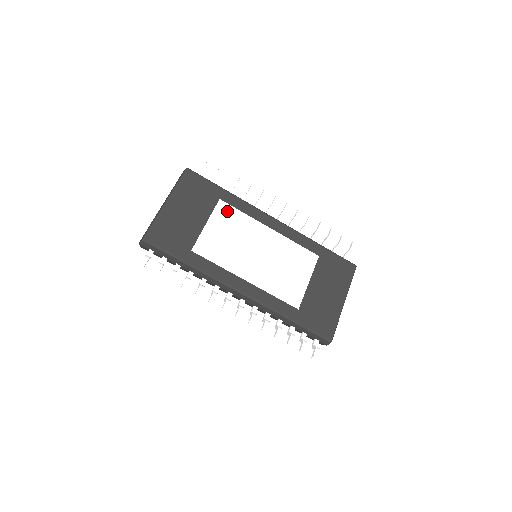
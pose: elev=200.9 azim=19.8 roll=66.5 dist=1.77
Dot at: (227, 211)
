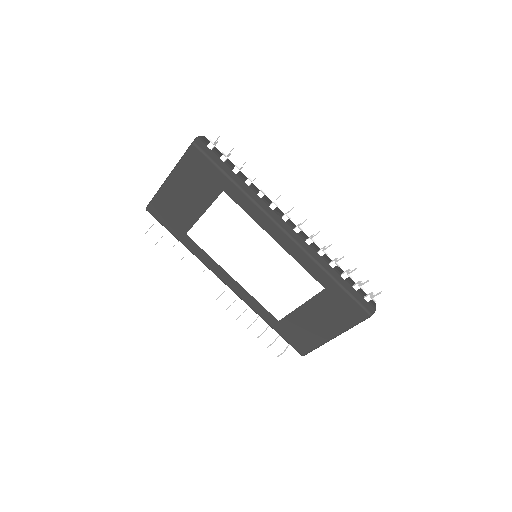
Dot at: (229, 207)
